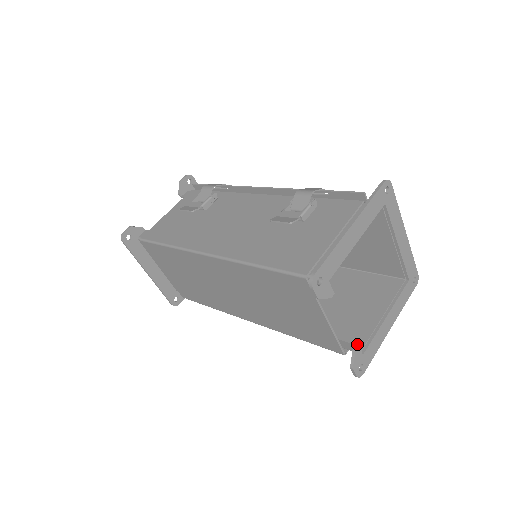
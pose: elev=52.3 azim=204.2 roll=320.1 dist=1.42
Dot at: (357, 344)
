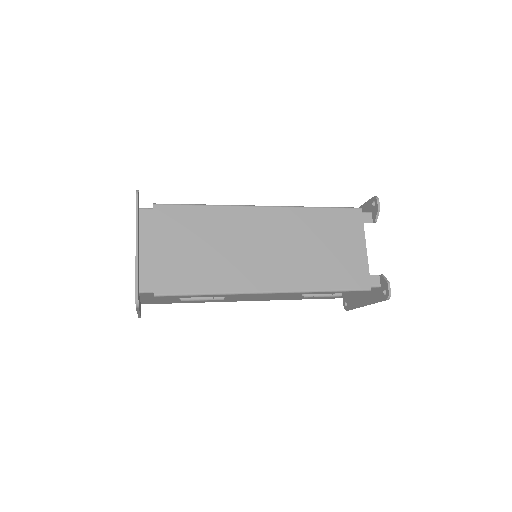
Dot at: occluded
